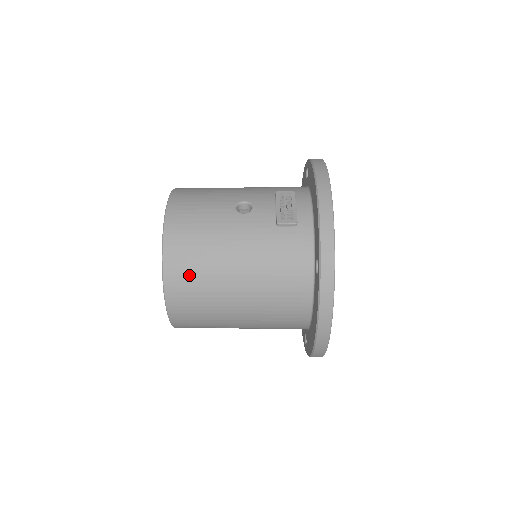
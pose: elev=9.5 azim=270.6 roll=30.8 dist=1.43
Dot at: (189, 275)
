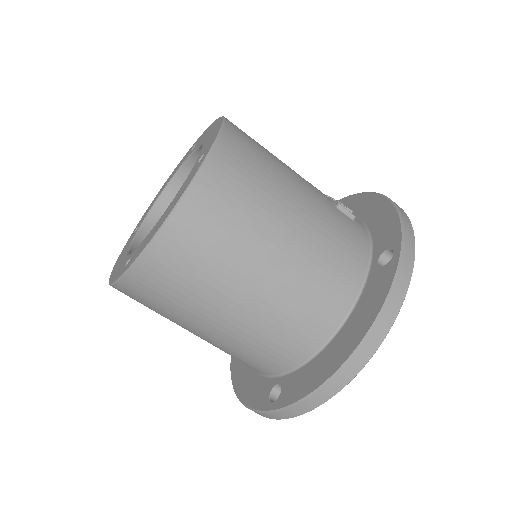
Dot at: (239, 181)
